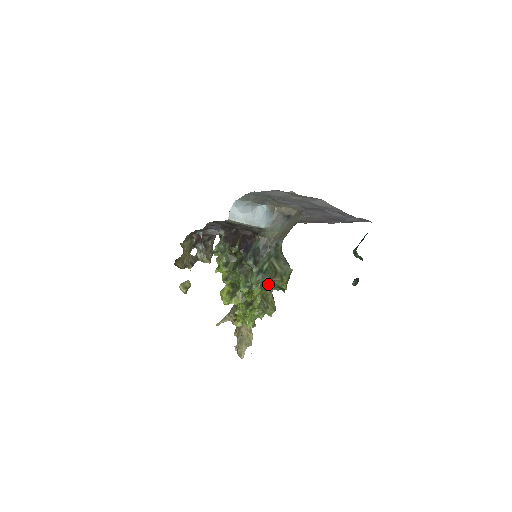
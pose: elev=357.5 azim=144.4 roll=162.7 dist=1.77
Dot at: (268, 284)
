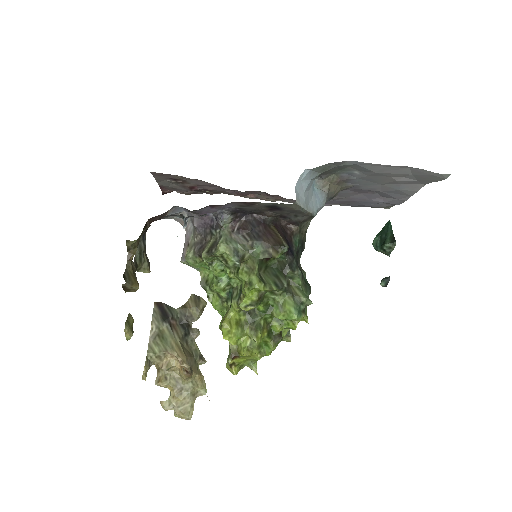
Dot at: occluded
